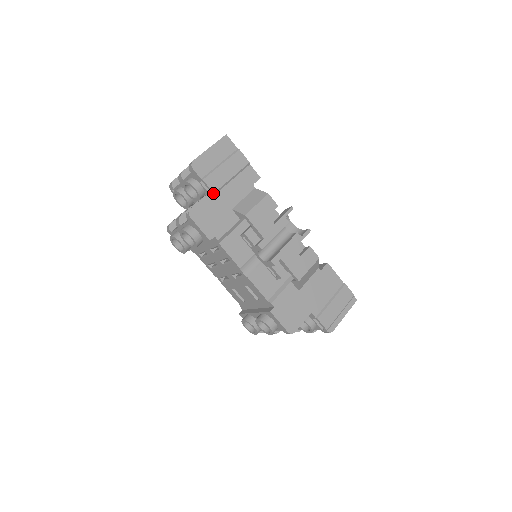
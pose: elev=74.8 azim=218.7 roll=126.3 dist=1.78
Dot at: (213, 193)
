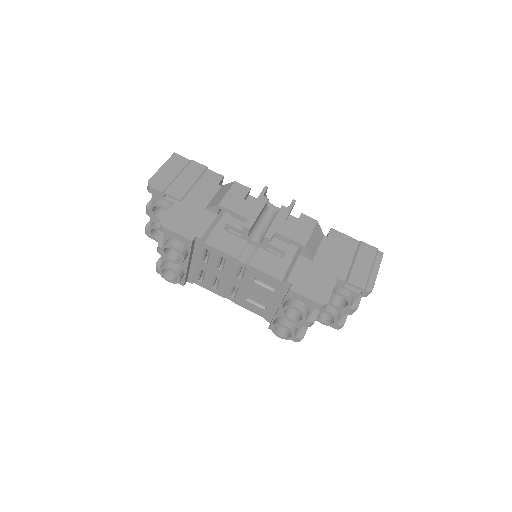
Dot at: (179, 200)
